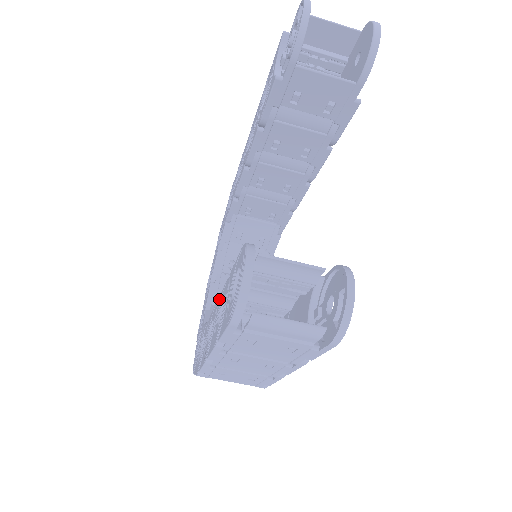
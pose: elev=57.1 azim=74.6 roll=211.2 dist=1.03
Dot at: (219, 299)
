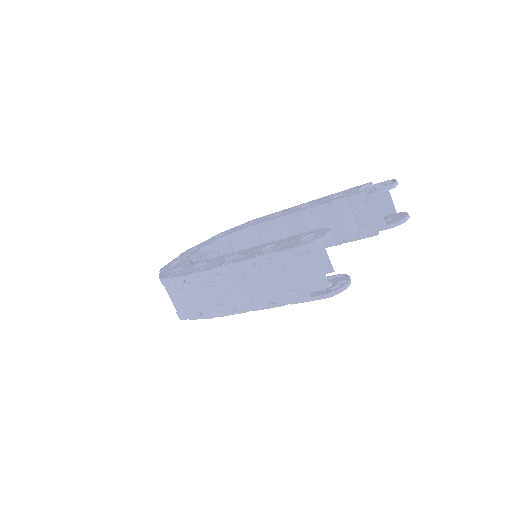
Dot at: (256, 247)
